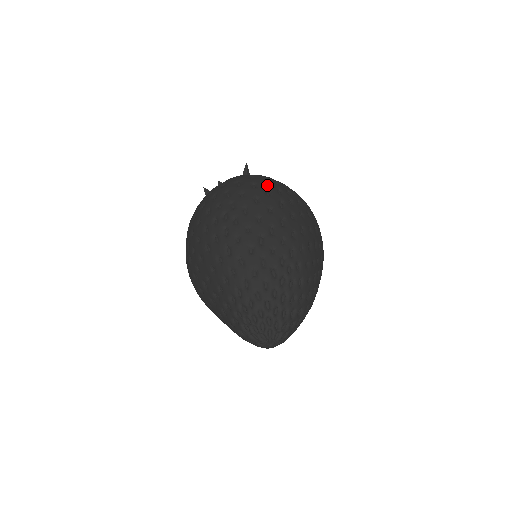
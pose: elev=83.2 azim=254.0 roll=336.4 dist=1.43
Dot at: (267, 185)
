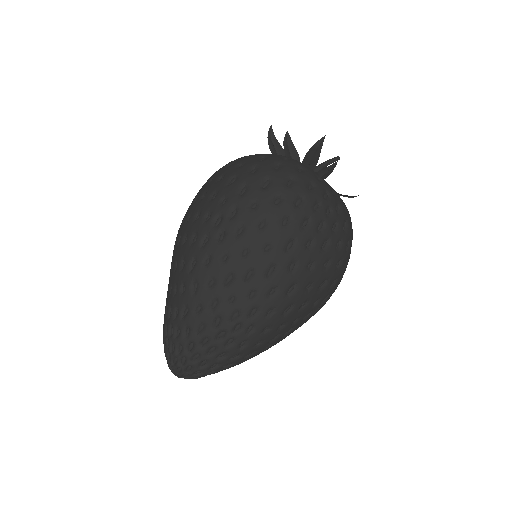
Dot at: (295, 208)
